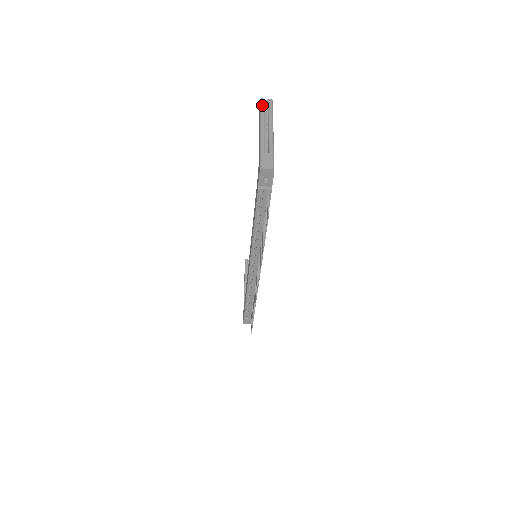
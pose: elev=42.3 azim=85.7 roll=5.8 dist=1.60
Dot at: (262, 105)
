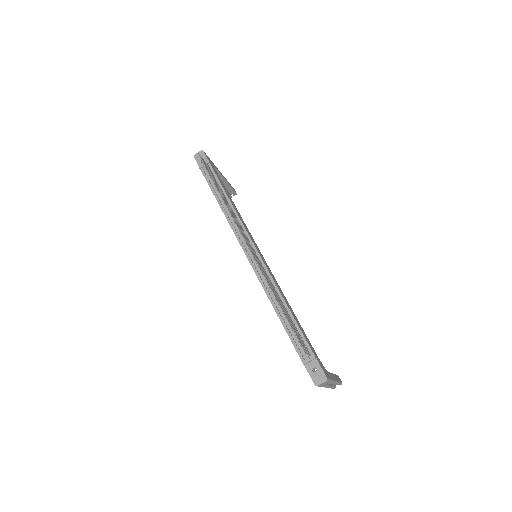
Dot at: occluded
